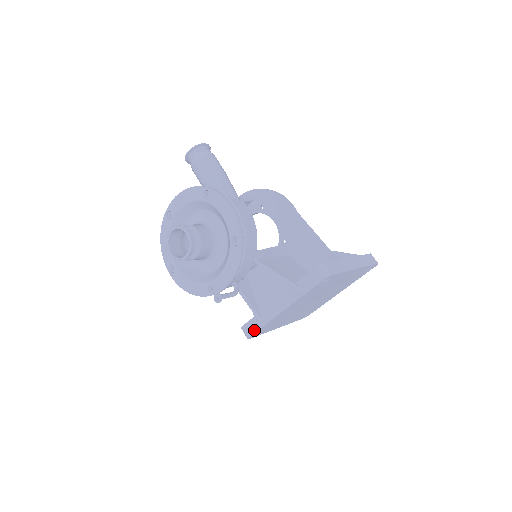
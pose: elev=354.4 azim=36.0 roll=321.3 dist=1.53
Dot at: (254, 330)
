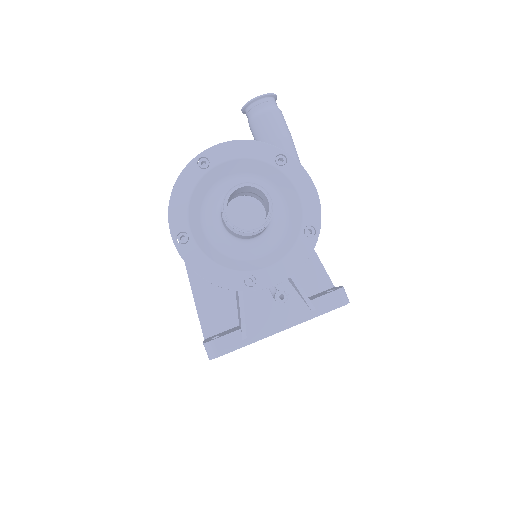
Dot at: (230, 349)
